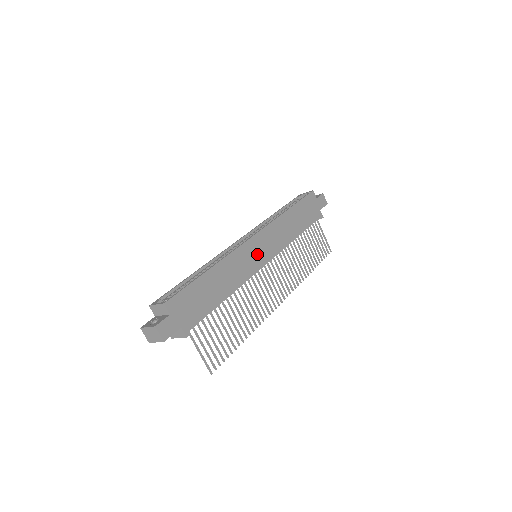
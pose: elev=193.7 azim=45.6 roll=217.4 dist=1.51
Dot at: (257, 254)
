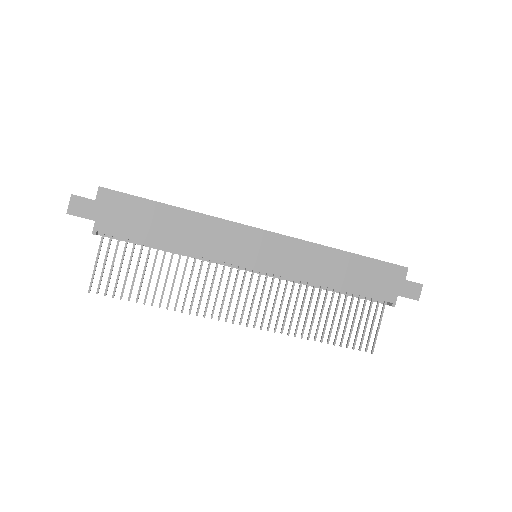
Dot at: (251, 249)
